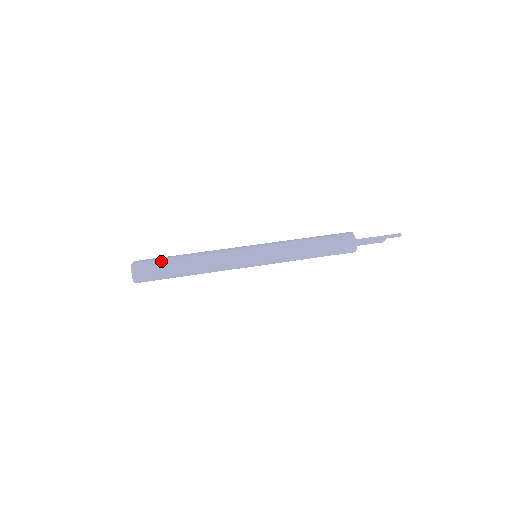
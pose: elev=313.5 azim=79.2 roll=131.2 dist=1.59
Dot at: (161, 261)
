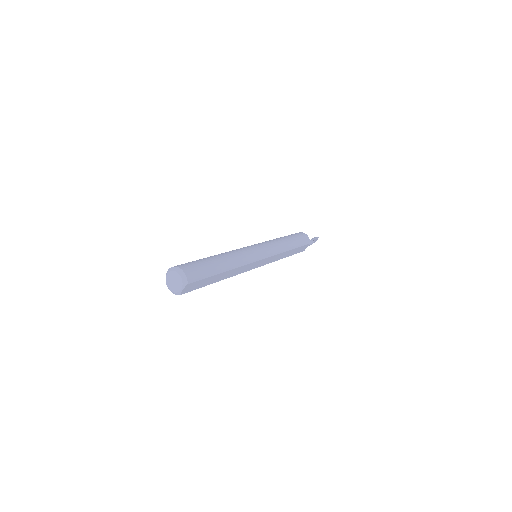
Dot at: (197, 260)
